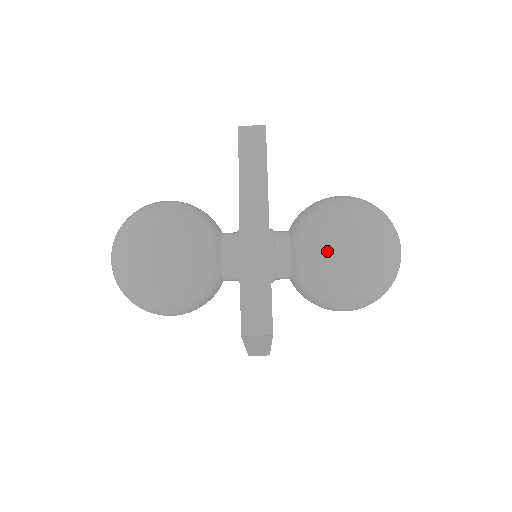
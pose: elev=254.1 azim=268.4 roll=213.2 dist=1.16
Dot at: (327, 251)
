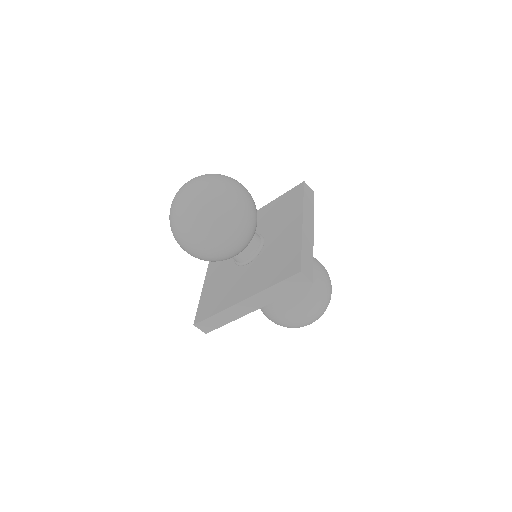
Dot at: occluded
